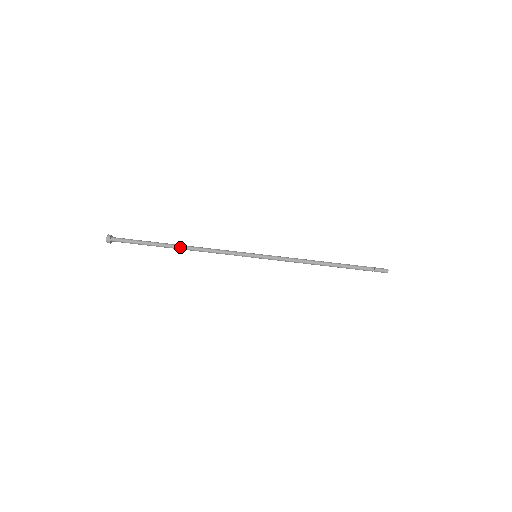
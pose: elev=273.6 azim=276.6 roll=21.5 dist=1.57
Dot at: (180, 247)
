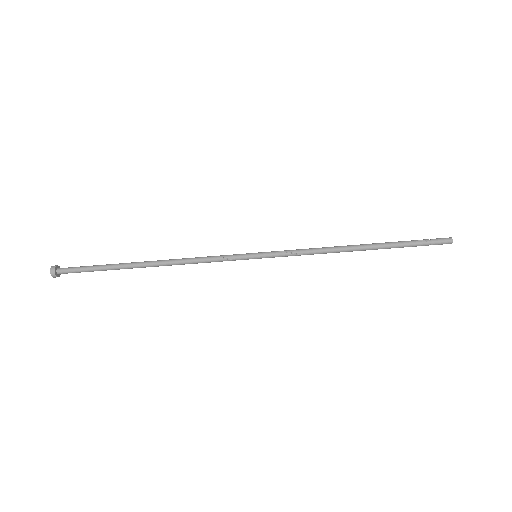
Dot at: (150, 265)
